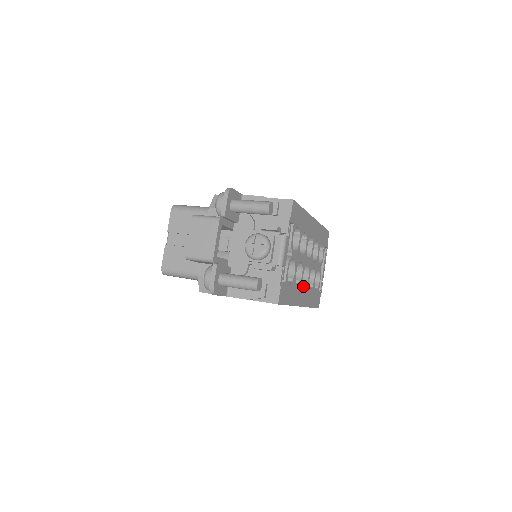
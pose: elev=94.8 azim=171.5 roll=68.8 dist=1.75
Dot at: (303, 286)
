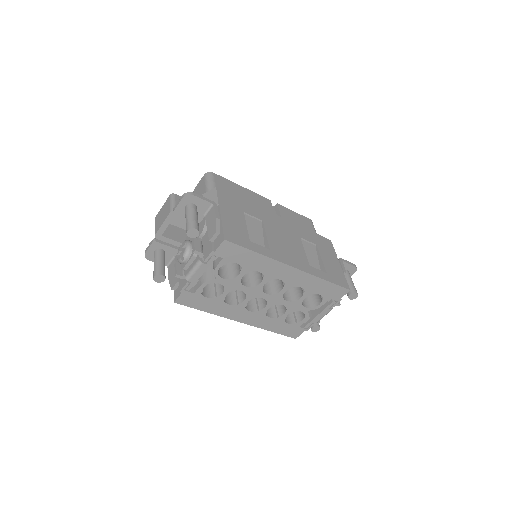
Dot at: (254, 310)
